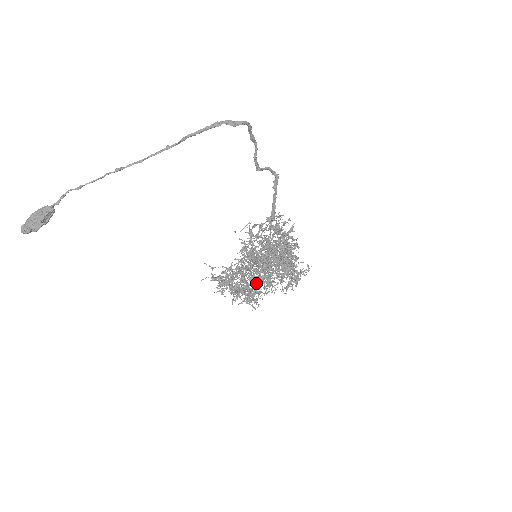
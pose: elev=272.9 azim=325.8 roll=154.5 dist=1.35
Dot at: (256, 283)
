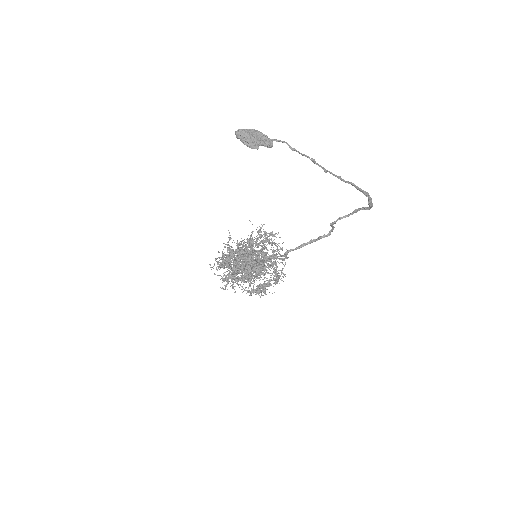
Dot at: (233, 269)
